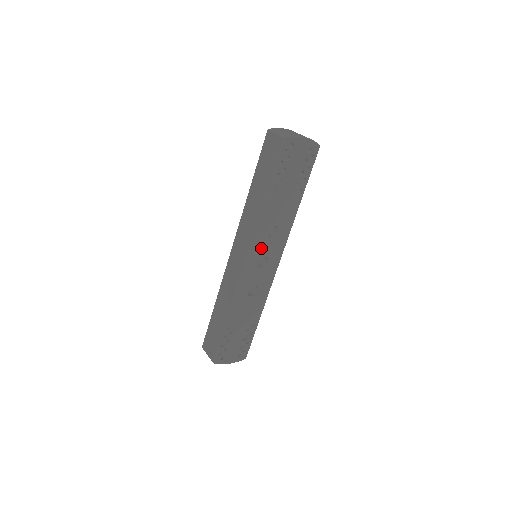
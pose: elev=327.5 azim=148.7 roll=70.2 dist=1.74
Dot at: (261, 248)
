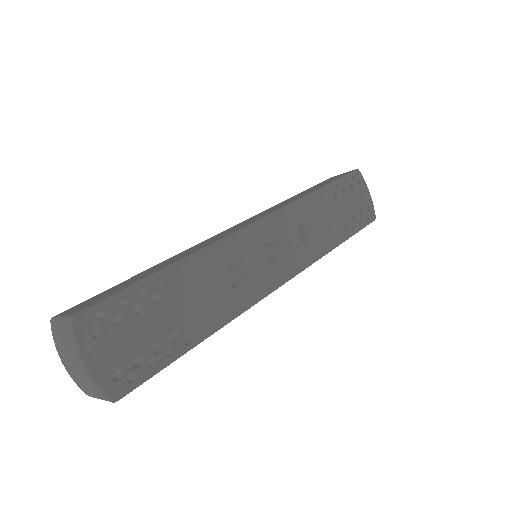
Dot at: (281, 232)
